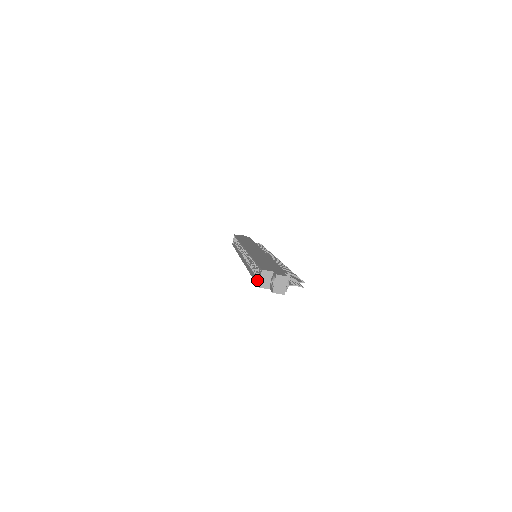
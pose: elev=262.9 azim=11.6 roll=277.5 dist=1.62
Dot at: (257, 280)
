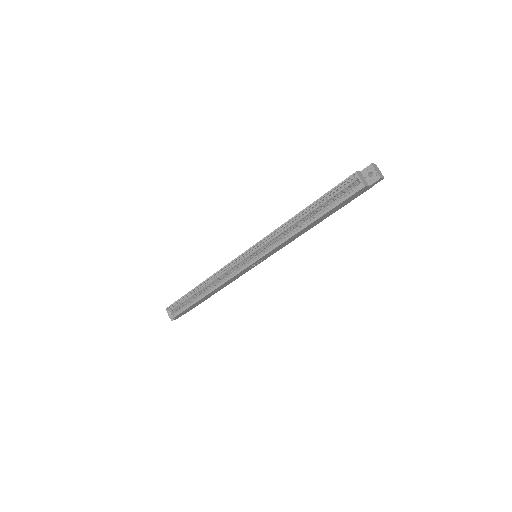
Dot at: (345, 198)
